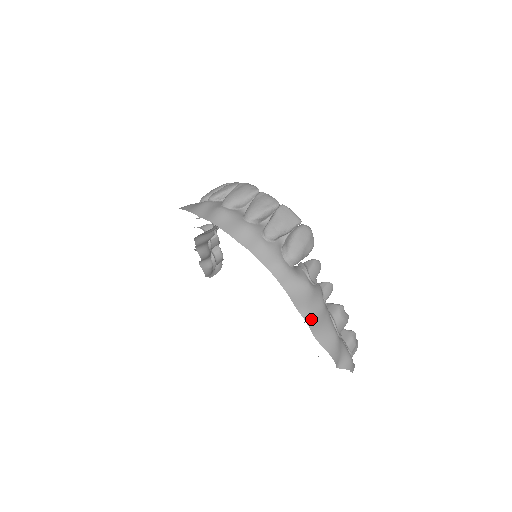
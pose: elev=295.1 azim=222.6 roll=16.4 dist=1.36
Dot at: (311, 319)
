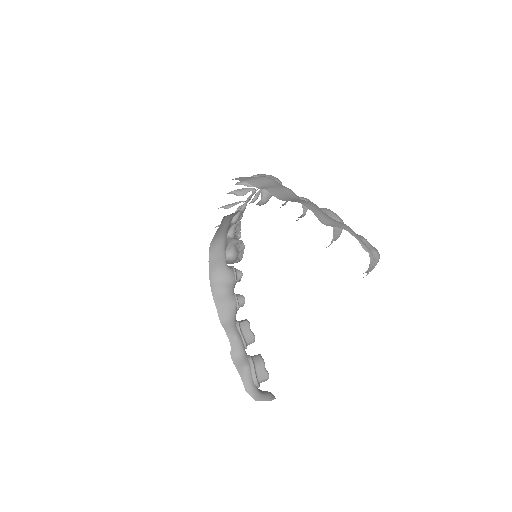
Dot at: (272, 190)
